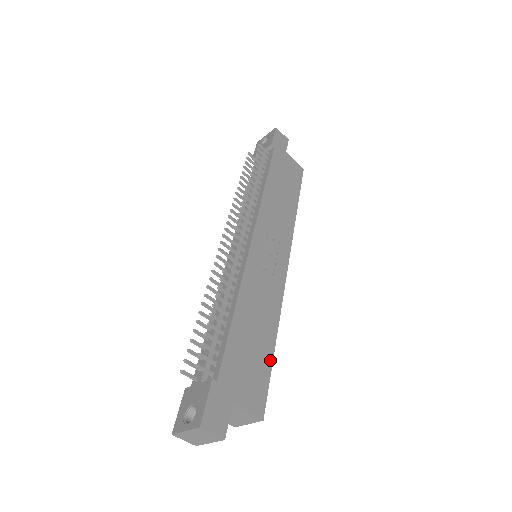
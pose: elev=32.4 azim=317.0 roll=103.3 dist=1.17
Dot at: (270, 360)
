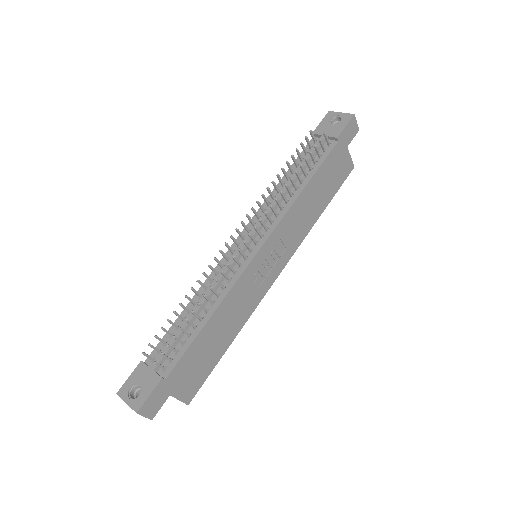
Dot at: (217, 360)
